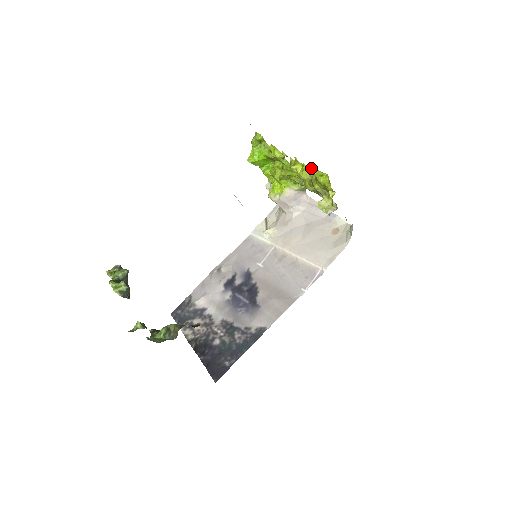
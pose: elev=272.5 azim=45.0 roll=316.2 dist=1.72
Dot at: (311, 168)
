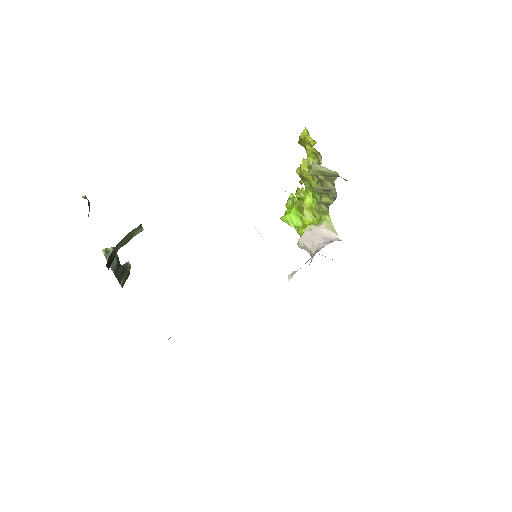
Dot at: occluded
